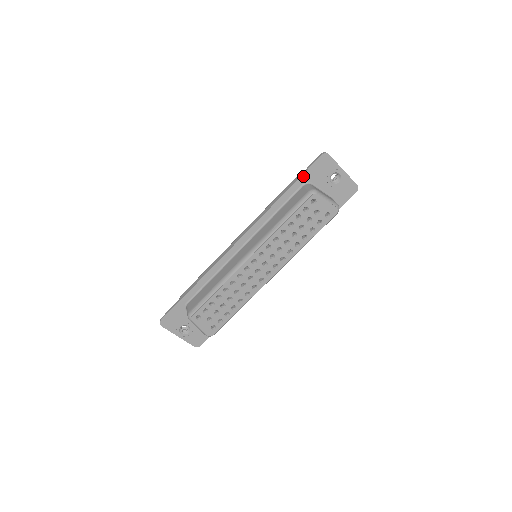
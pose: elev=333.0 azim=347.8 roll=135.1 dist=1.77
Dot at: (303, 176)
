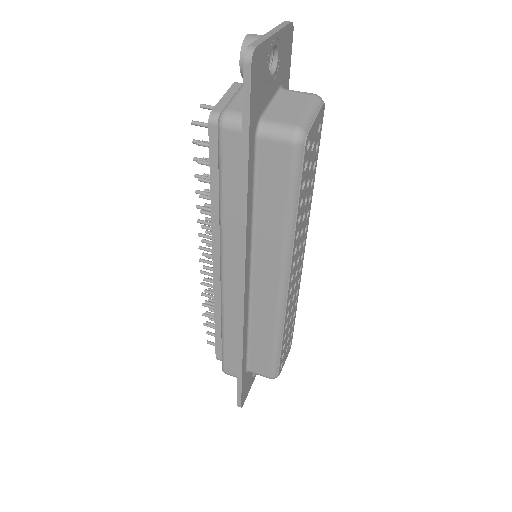
Dot at: (250, 129)
